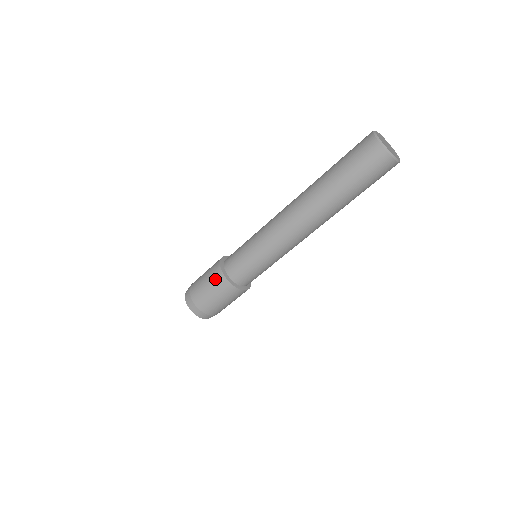
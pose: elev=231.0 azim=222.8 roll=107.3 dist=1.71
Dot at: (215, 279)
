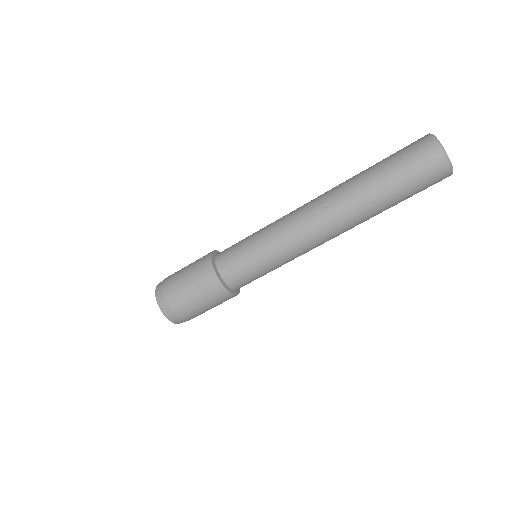
Dot at: (213, 294)
